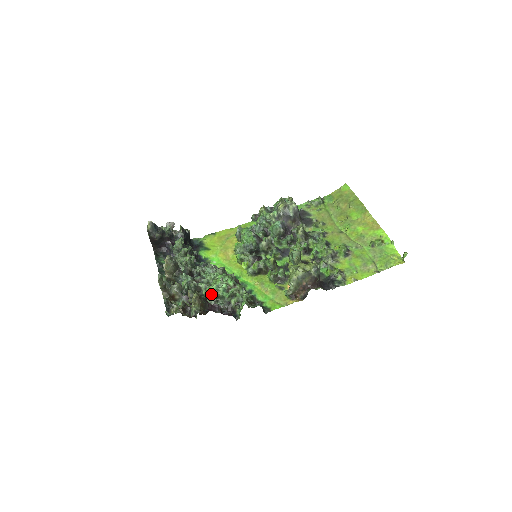
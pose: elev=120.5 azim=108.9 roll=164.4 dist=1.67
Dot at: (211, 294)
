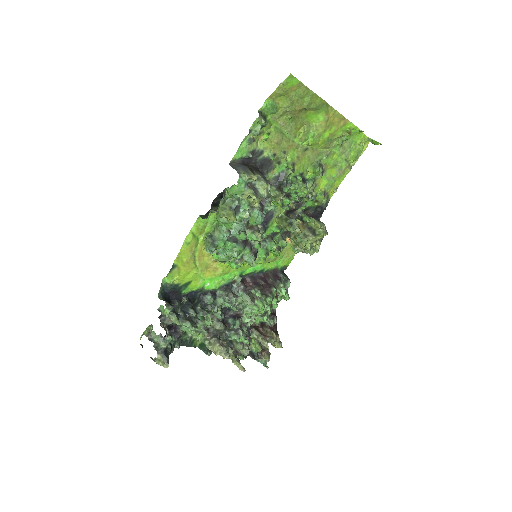
Dot at: (264, 321)
